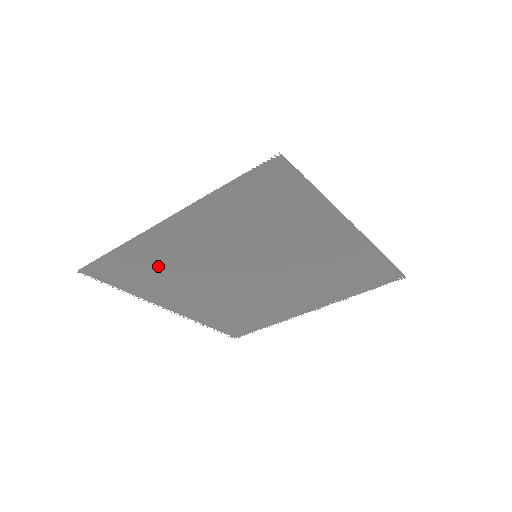
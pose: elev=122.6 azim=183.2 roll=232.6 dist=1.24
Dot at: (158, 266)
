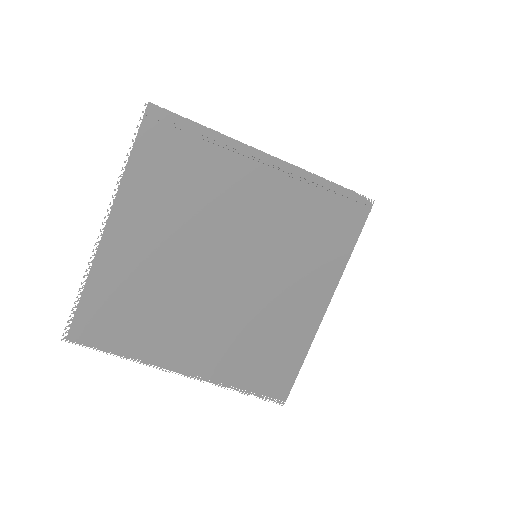
Dot at: (199, 178)
